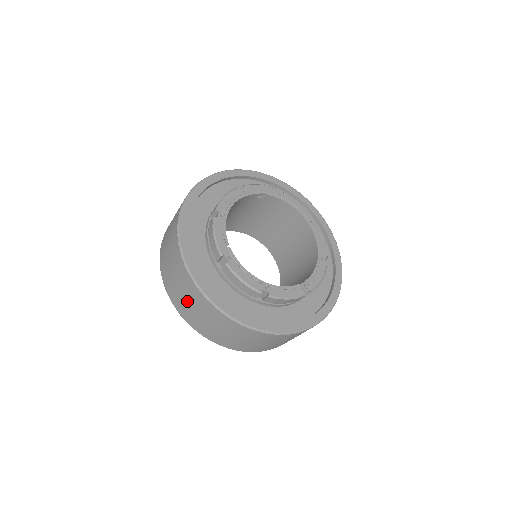
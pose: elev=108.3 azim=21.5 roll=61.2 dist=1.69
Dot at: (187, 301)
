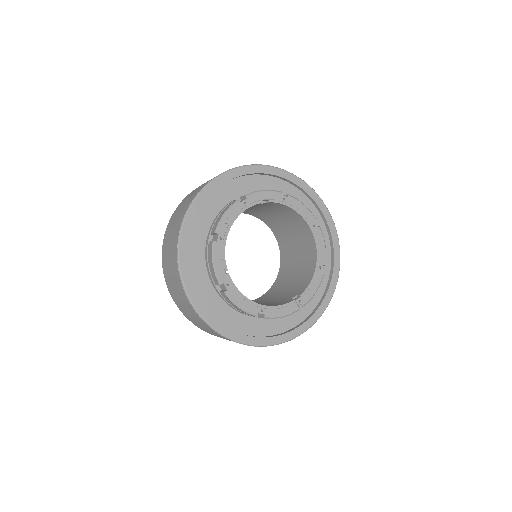
Dot at: (188, 313)
